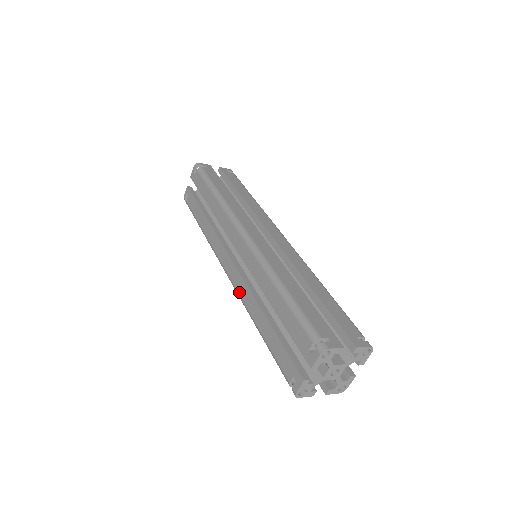
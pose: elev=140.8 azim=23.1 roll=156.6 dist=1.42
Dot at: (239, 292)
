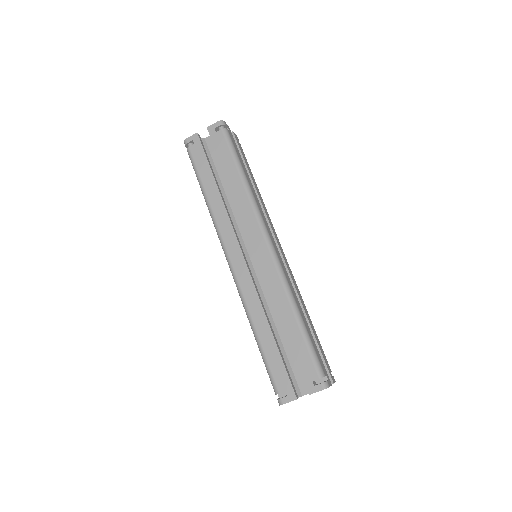
Dot at: (243, 290)
